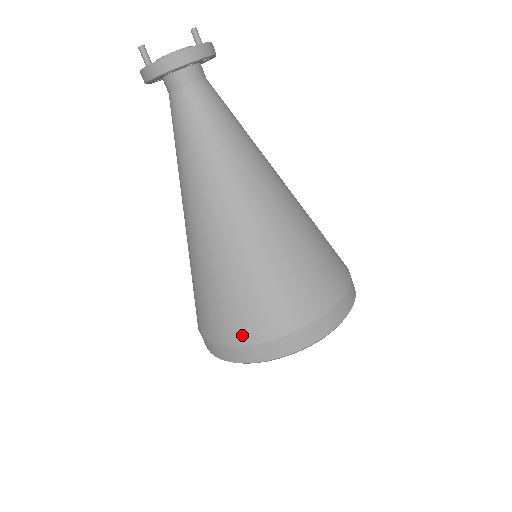
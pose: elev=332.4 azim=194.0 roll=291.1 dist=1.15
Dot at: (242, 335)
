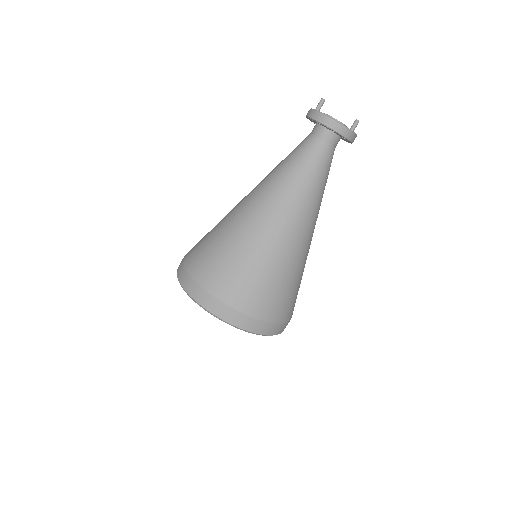
Dot at: (199, 273)
